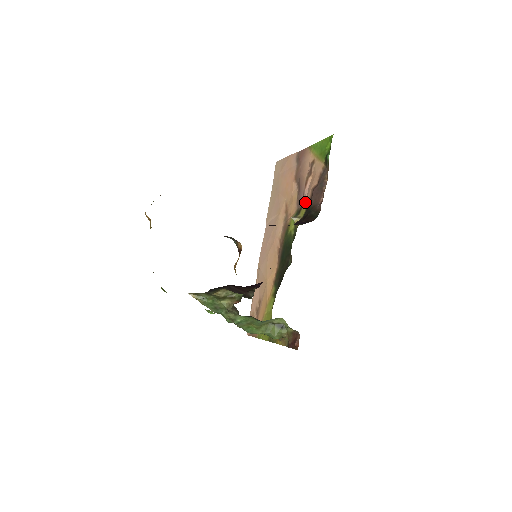
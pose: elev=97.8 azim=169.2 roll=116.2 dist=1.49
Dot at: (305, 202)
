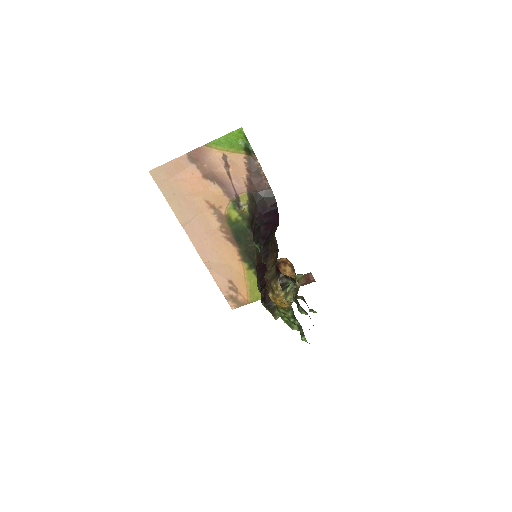
Dot at: (241, 191)
